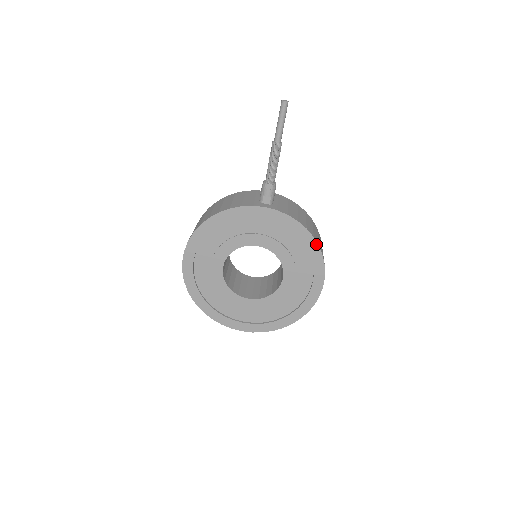
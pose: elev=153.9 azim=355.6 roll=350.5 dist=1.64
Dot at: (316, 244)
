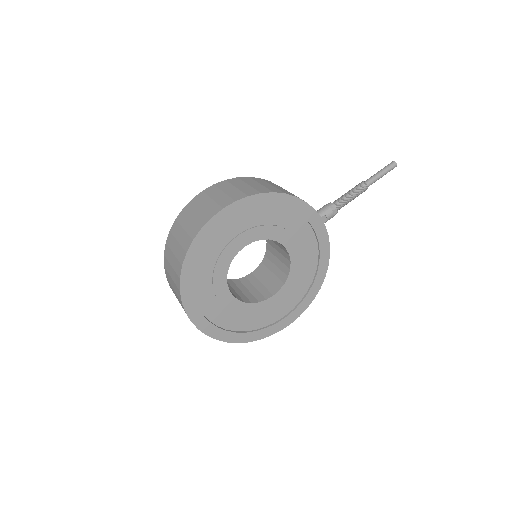
Dot at: (321, 285)
